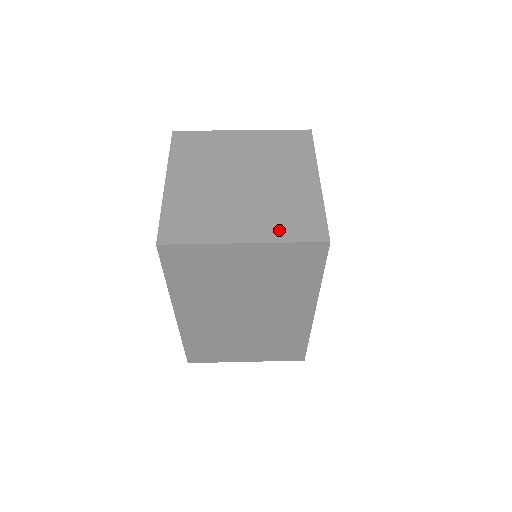
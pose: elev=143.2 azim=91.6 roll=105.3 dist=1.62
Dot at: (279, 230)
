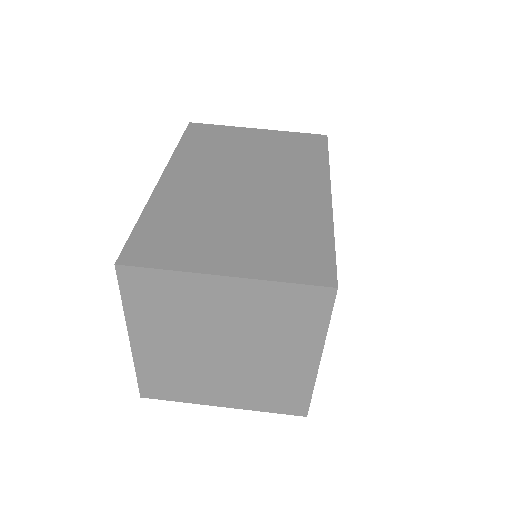
Dot at: (259, 403)
